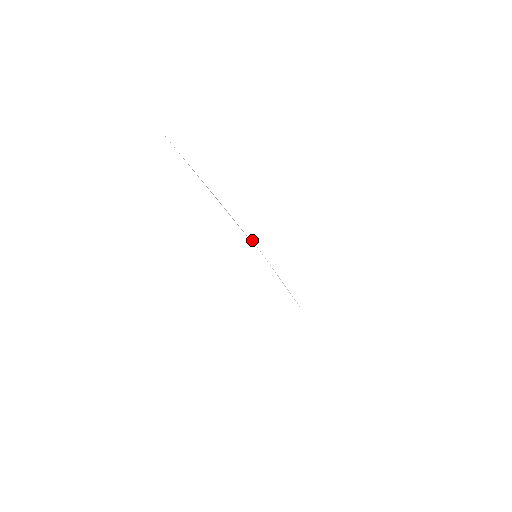
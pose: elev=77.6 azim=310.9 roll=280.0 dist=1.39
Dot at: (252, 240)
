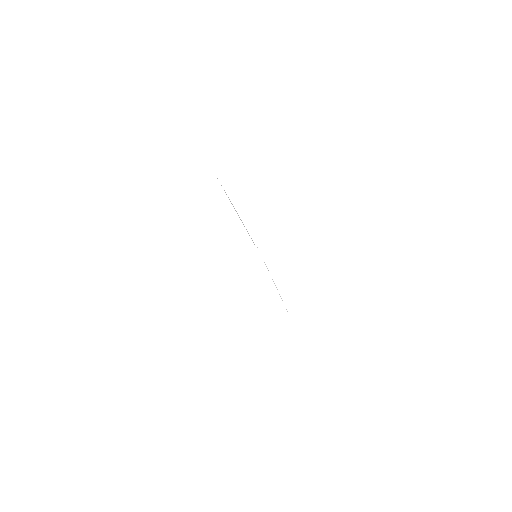
Dot at: occluded
